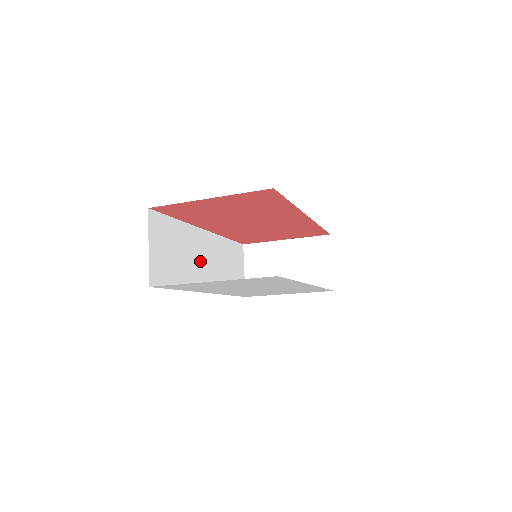
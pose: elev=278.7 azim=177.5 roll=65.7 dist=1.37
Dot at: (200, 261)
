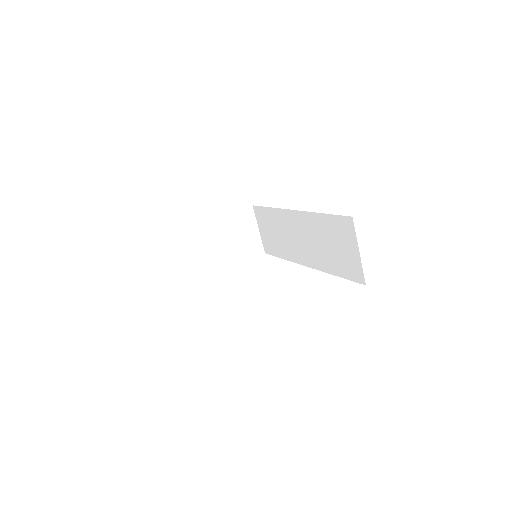
Dot at: occluded
